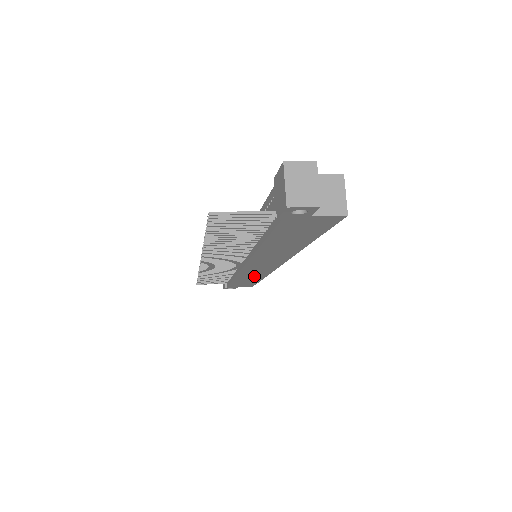
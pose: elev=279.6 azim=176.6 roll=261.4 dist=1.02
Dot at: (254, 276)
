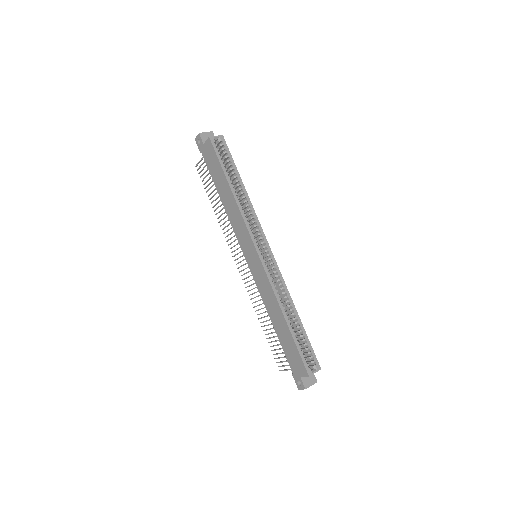
Dot at: (272, 302)
